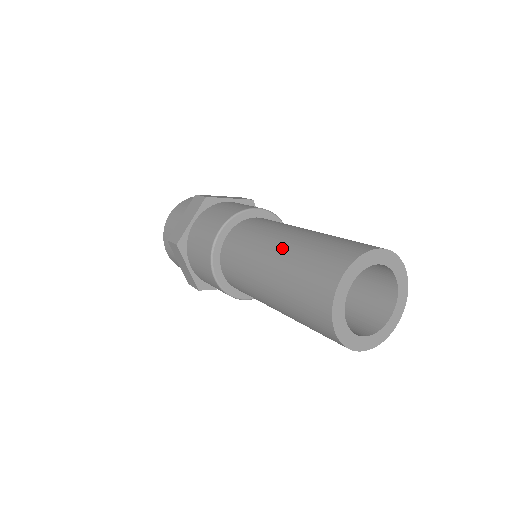
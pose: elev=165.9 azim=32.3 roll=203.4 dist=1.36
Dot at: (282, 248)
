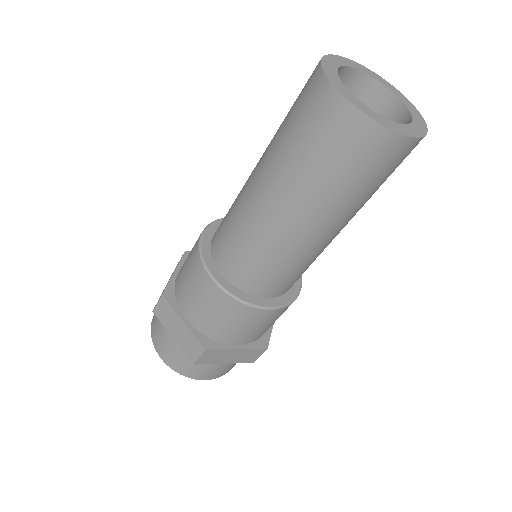
Dot at: occluded
